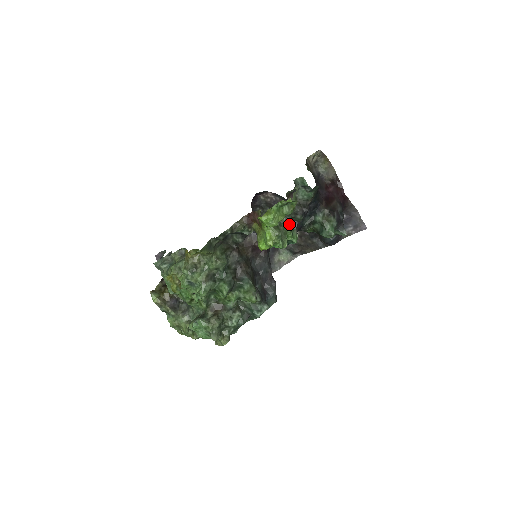
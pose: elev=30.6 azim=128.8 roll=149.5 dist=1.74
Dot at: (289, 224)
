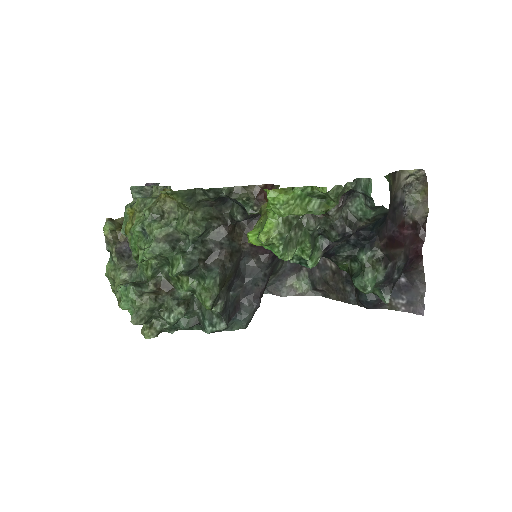
Dot at: (318, 238)
